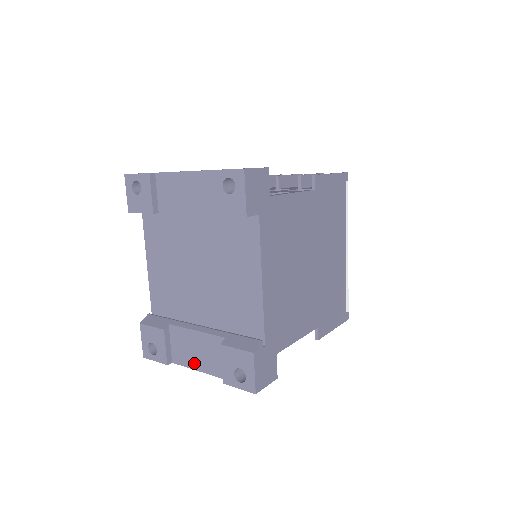
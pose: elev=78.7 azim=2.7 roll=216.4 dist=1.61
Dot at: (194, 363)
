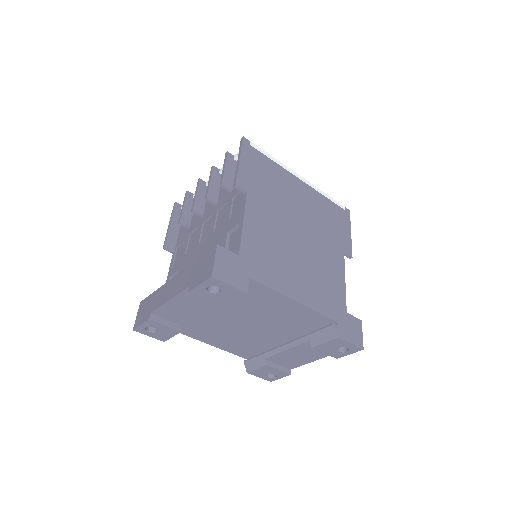
Dot at: (305, 361)
